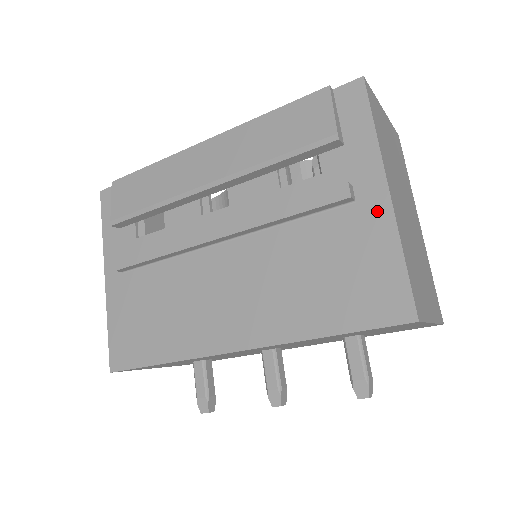
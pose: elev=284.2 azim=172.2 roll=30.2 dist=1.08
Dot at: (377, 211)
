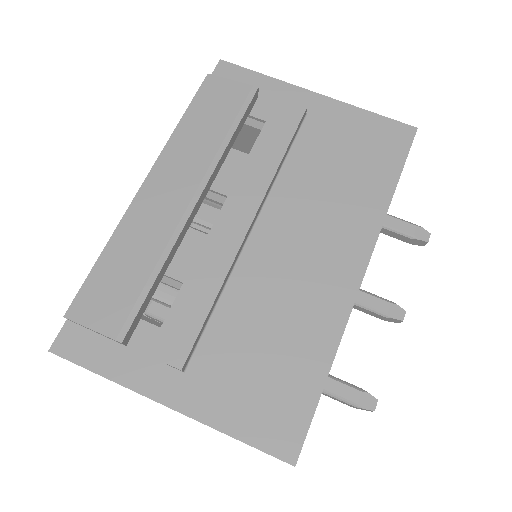
Dot at: (325, 107)
